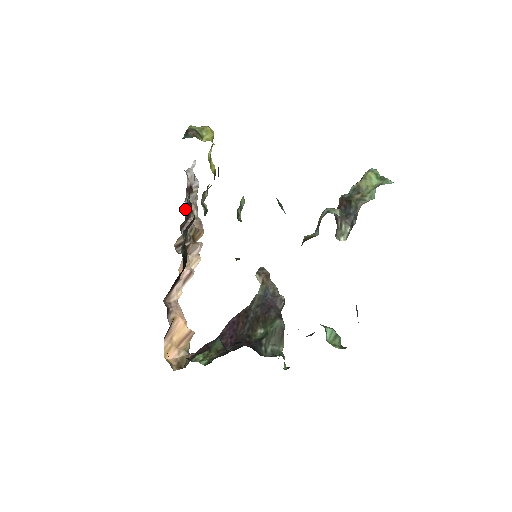
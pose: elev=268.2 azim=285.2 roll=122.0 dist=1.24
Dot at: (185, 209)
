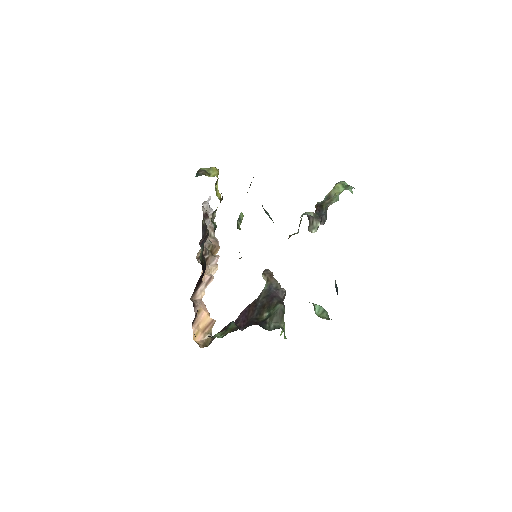
Dot at: occluded
